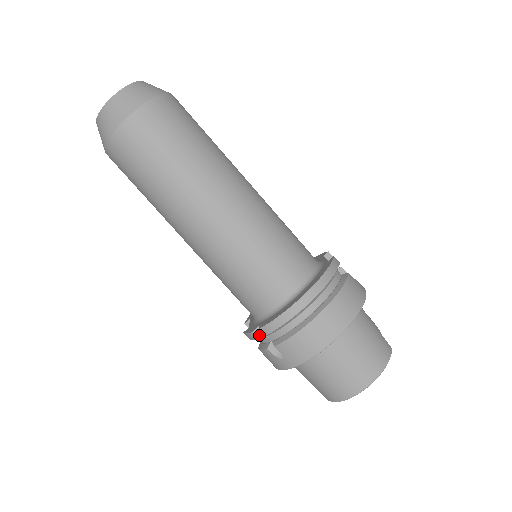
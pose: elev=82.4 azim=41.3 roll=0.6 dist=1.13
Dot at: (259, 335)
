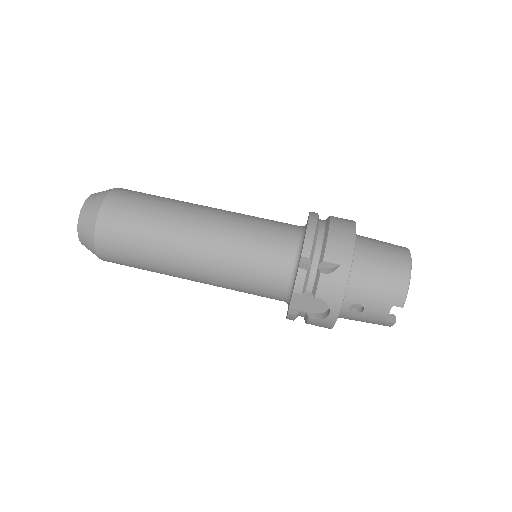
Dot at: (305, 267)
